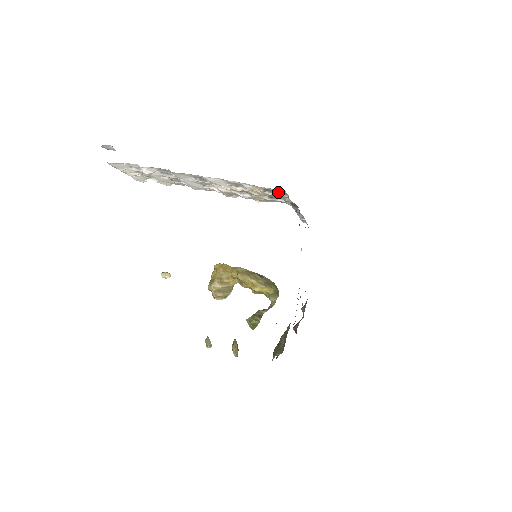
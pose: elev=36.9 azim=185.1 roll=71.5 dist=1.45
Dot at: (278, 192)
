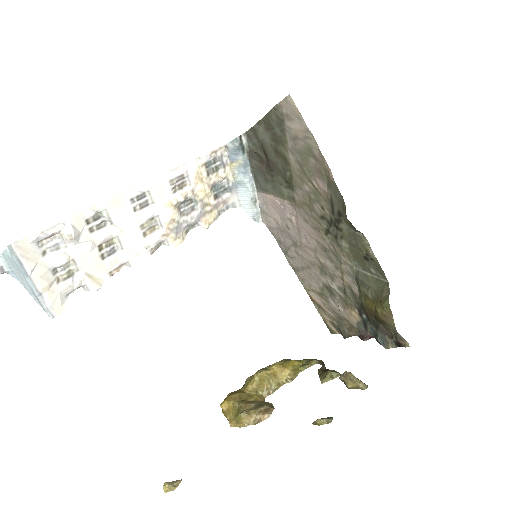
Dot at: (219, 167)
